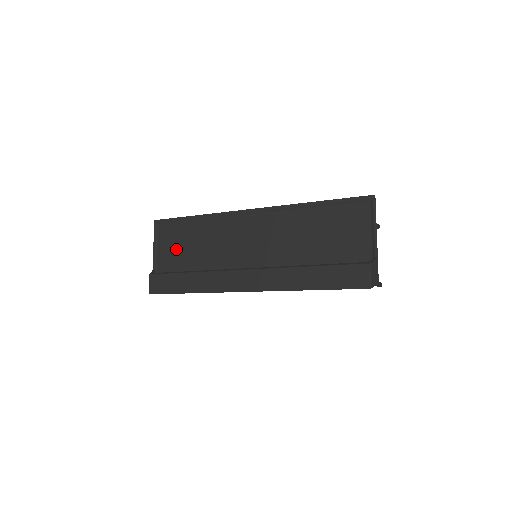
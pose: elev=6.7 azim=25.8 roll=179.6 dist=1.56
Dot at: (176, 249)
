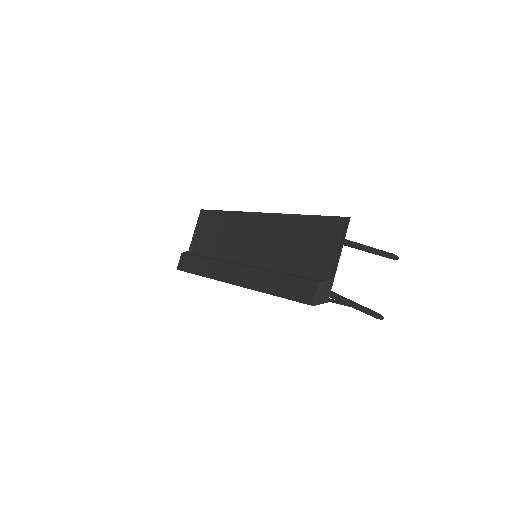
Dot at: (207, 237)
